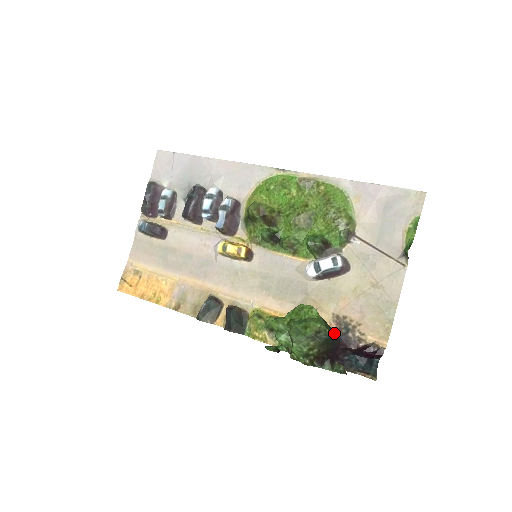
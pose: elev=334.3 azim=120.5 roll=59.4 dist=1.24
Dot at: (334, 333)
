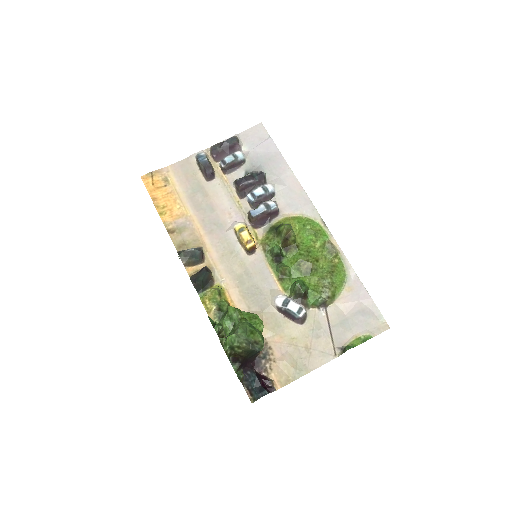
Dot at: (259, 352)
